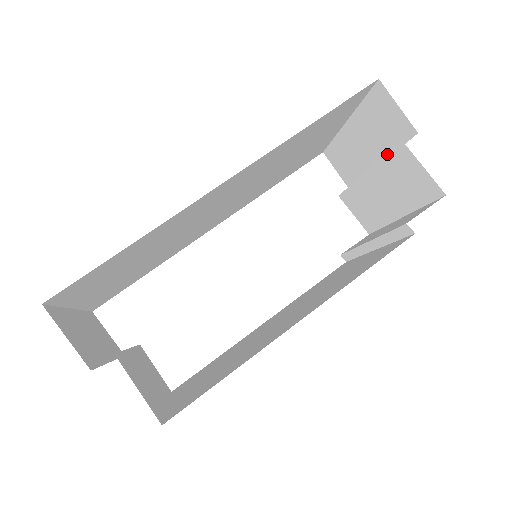
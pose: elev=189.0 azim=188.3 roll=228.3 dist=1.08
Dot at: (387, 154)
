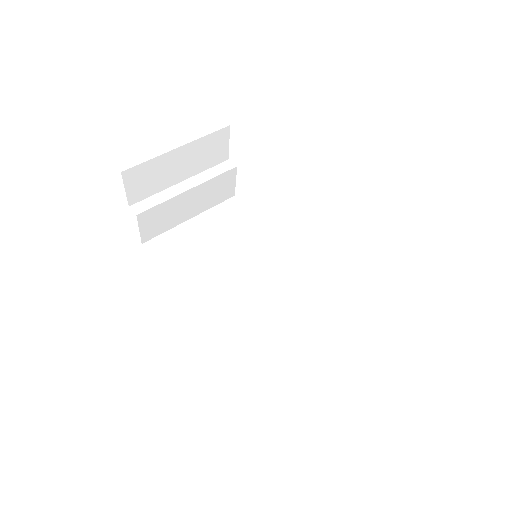
Dot at: (305, 367)
